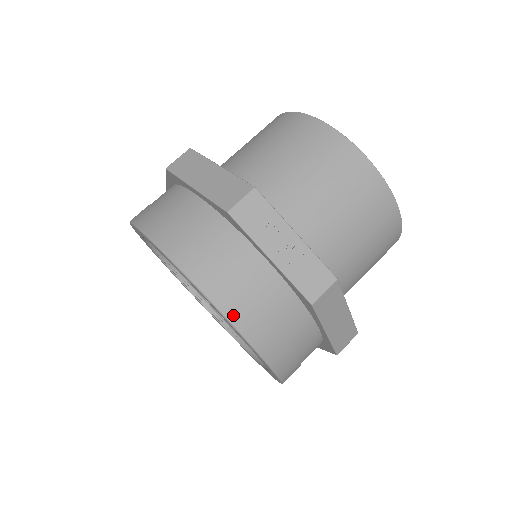
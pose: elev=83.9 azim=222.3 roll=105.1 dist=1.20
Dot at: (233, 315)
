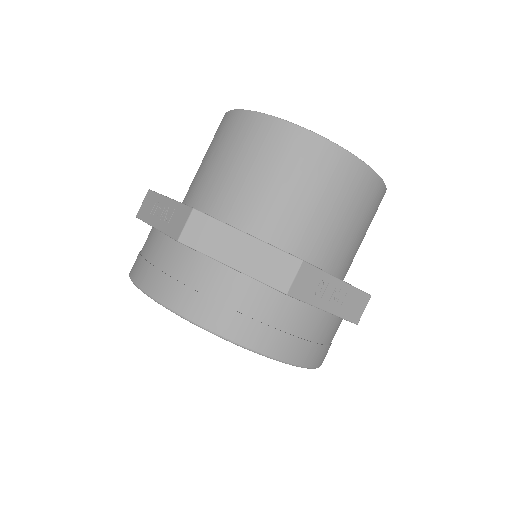
Dot at: (302, 361)
